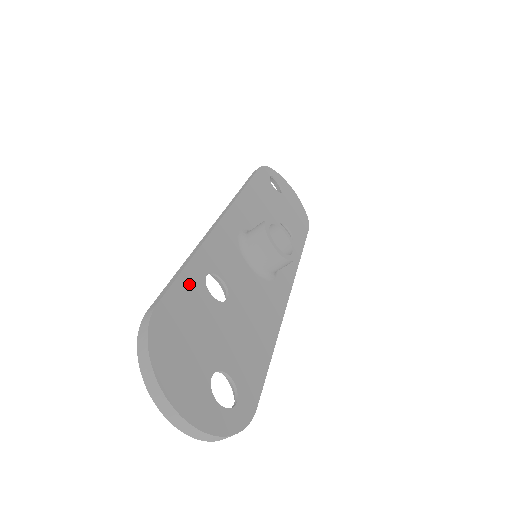
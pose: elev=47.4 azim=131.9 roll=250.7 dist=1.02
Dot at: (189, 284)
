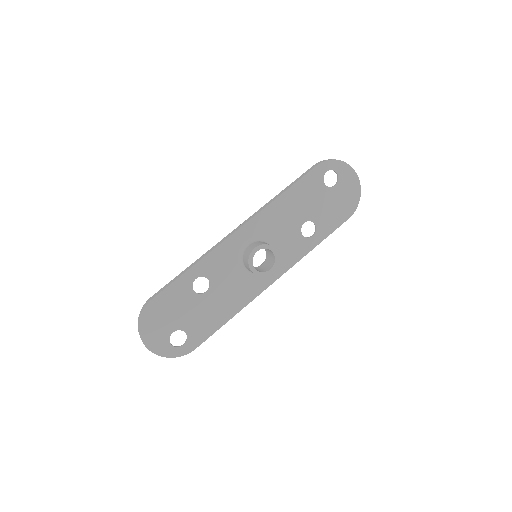
Dot at: (179, 286)
